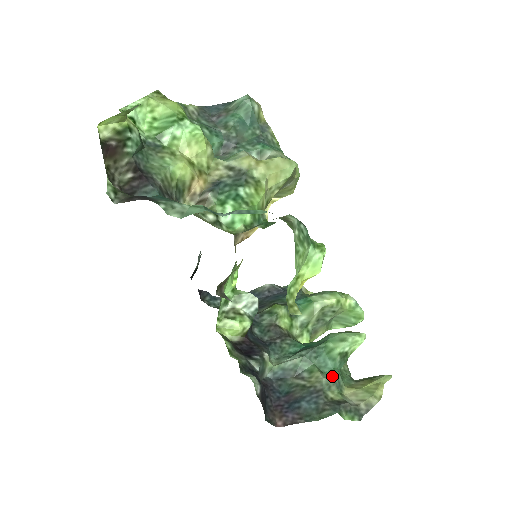
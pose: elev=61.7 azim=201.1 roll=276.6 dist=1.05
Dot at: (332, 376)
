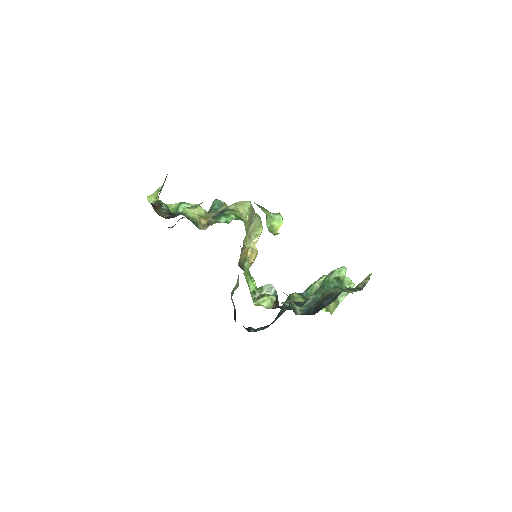
Dot at: (336, 288)
